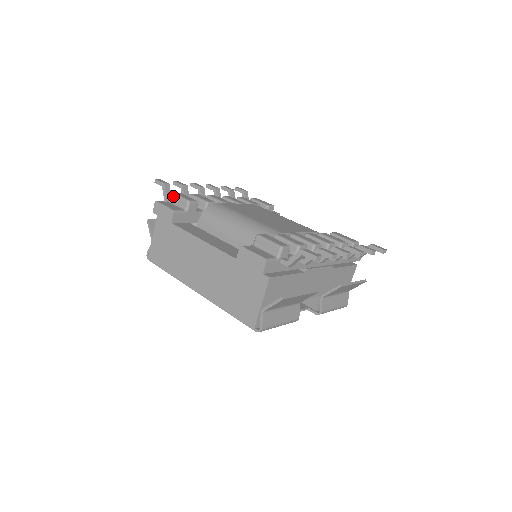
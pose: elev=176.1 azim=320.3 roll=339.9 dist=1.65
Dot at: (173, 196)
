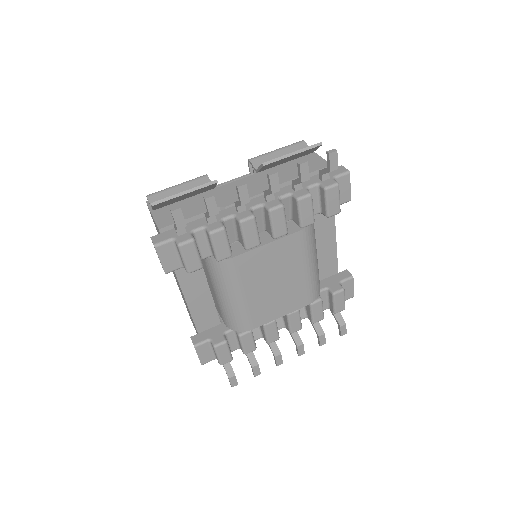
Dot at: (178, 250)
